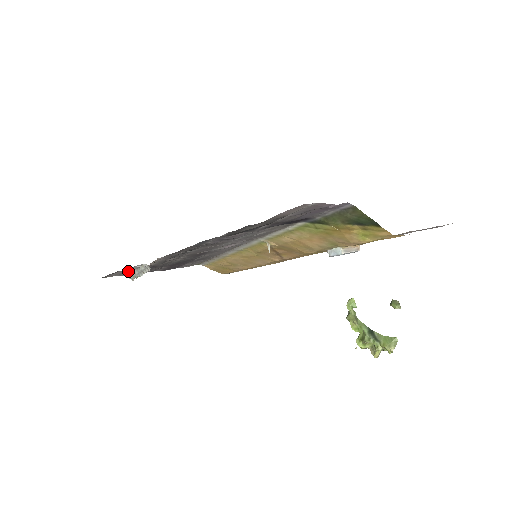
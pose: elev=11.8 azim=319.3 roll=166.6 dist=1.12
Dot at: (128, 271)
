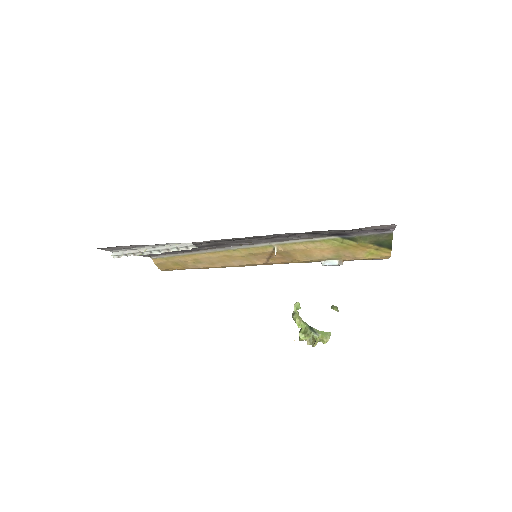
Dot at: (136, 247)
